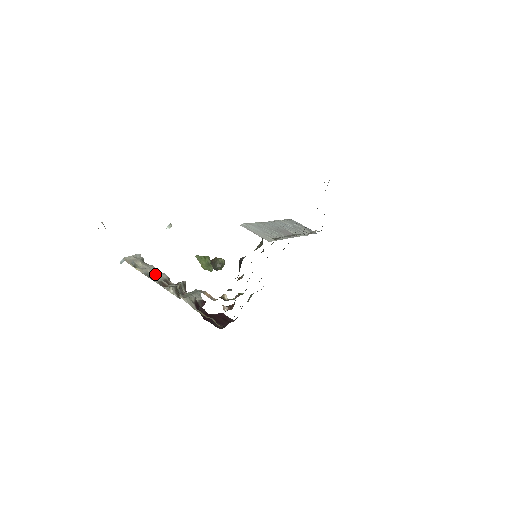
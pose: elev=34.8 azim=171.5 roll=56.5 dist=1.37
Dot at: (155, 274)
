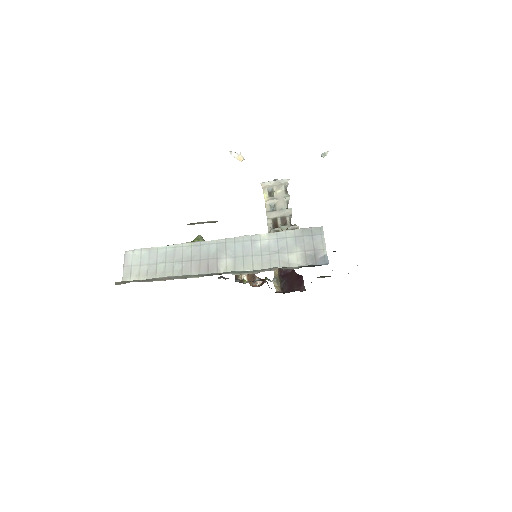
Dot at: (279, 208)
